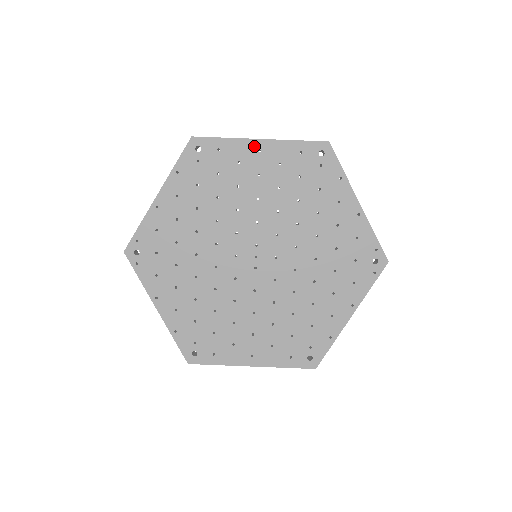
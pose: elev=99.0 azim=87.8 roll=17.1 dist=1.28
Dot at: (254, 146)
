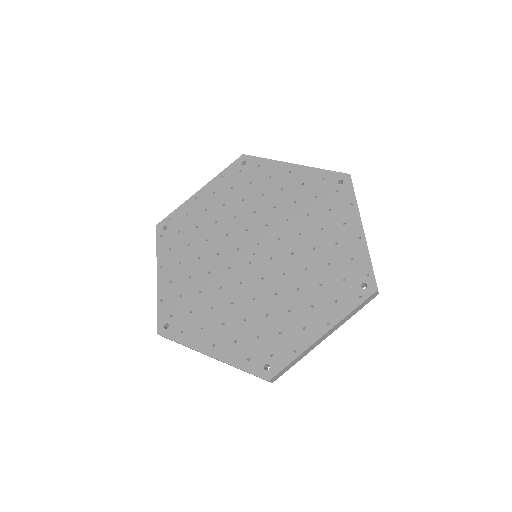
Dot at: (287, 168)
